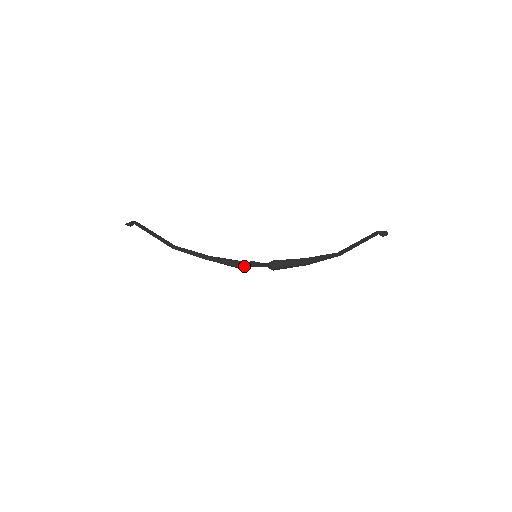
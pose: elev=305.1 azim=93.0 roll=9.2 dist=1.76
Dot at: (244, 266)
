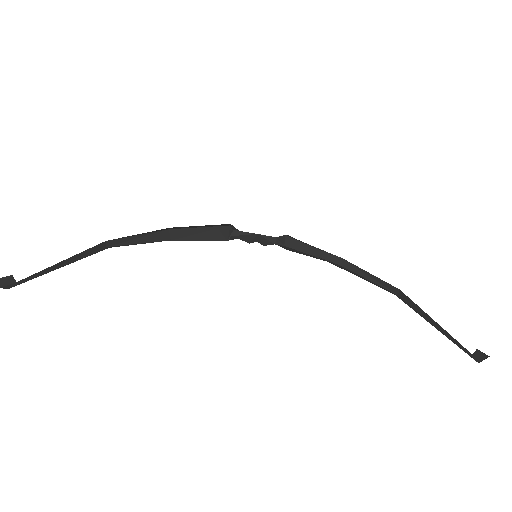
Dot at: (237, 232)
